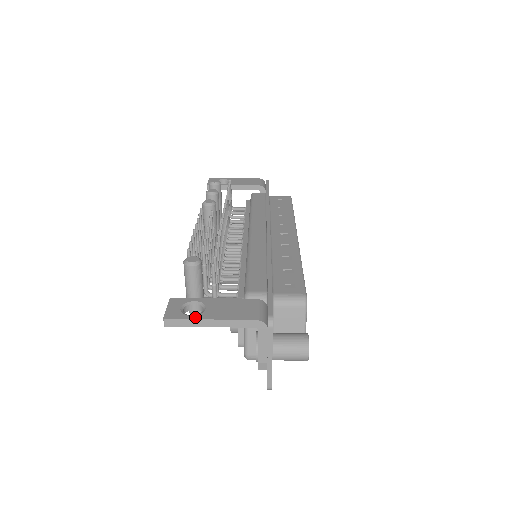
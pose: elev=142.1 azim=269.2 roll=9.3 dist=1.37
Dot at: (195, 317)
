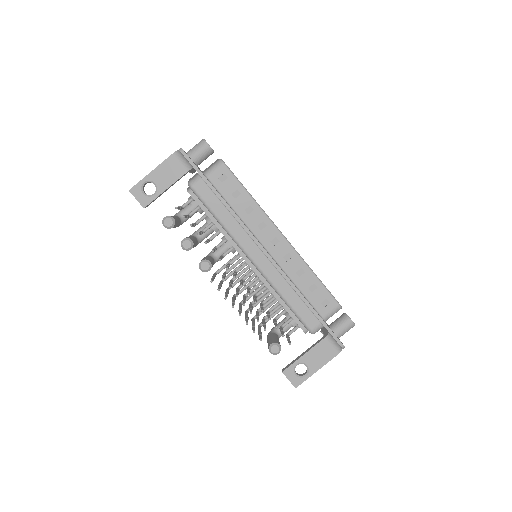
Dot at: (309, 376)
